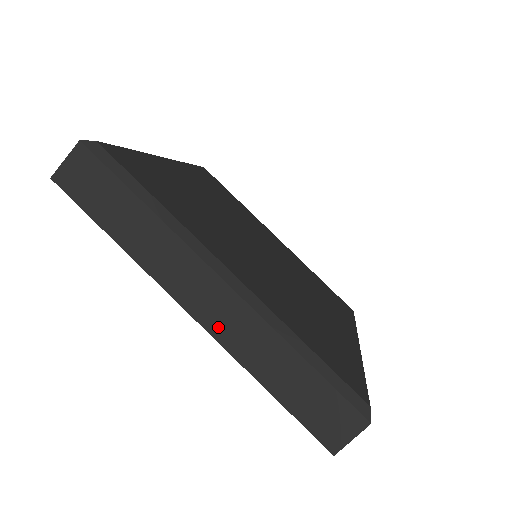
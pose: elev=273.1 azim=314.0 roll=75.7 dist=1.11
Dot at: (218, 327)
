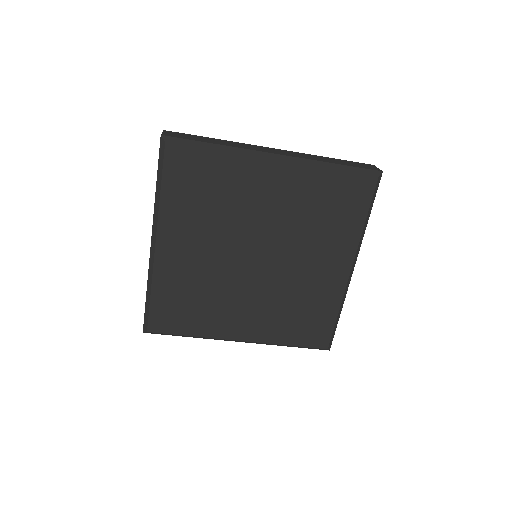
Dot at: occluded
